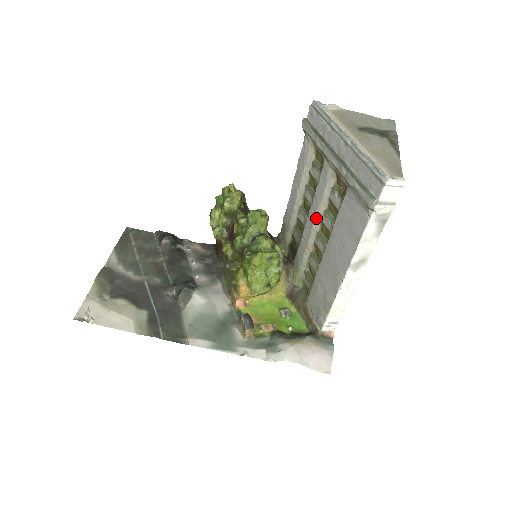
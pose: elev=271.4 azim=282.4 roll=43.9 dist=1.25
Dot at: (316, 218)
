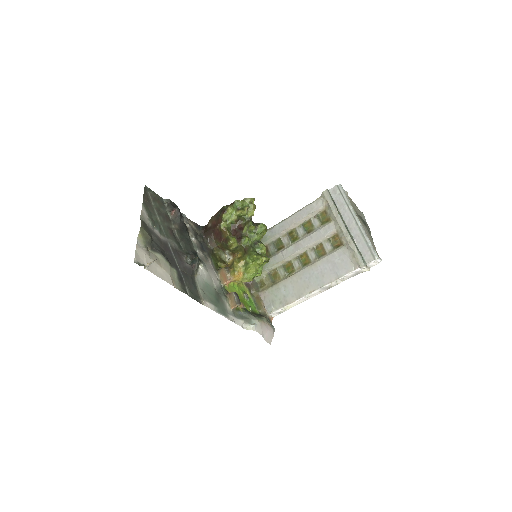
Dot at: (303, 248)
